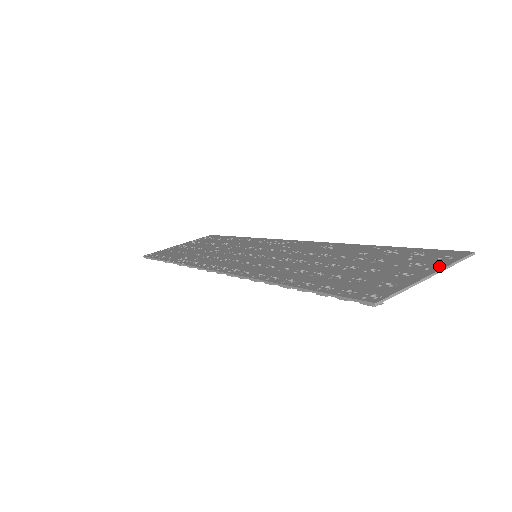
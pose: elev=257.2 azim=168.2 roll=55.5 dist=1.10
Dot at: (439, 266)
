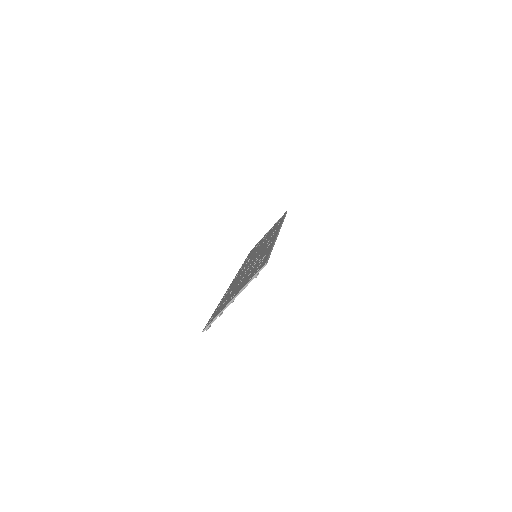
Dot at: (244, 286)
